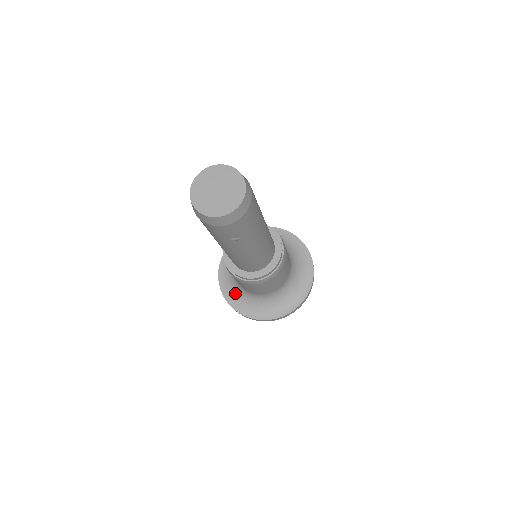
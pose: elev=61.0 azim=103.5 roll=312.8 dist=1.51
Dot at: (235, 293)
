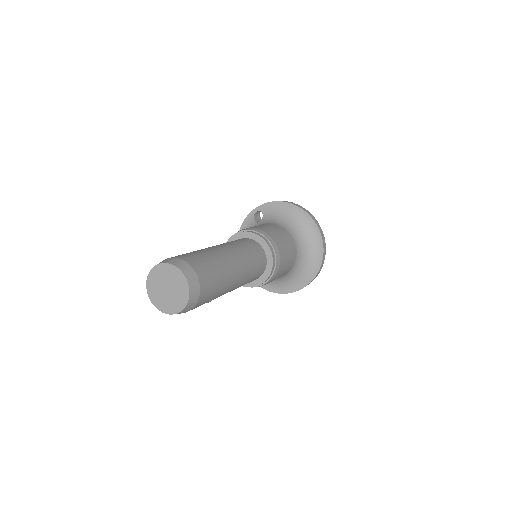
Dot at: occluded
